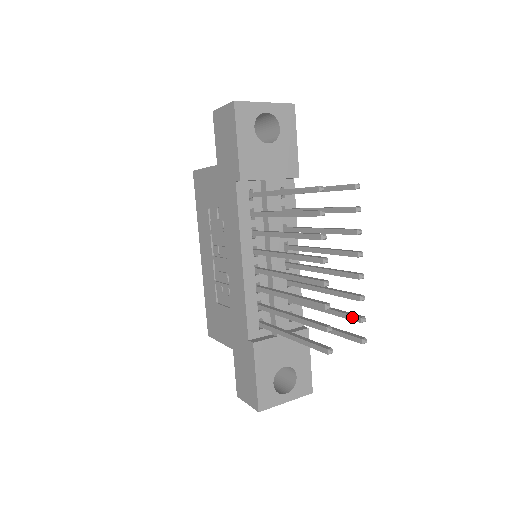
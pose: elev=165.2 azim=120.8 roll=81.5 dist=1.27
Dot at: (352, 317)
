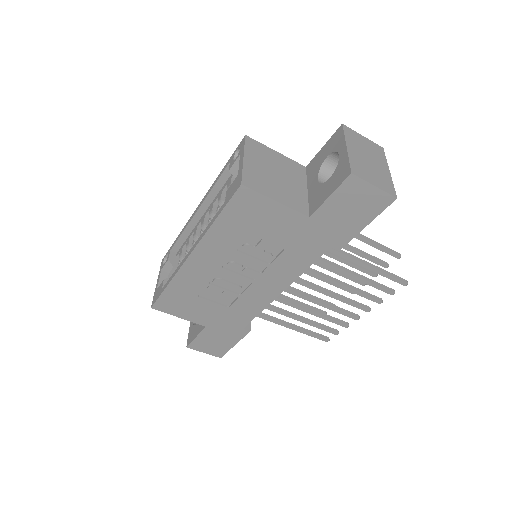
Dot at: occluded
